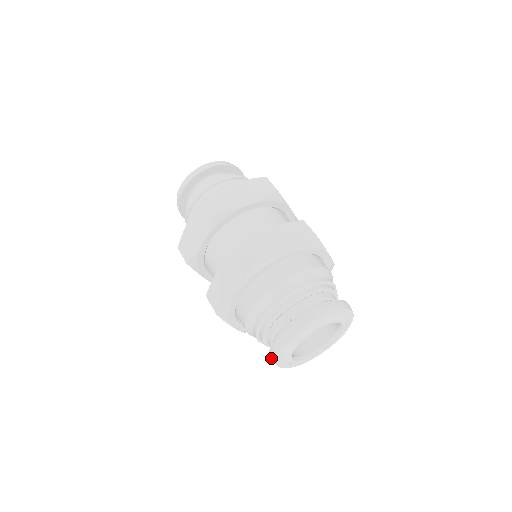
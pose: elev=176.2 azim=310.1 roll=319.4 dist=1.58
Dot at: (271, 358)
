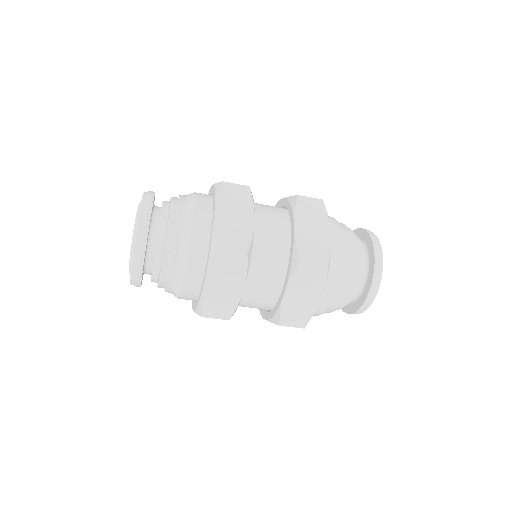
Dot at: (357, 313)
